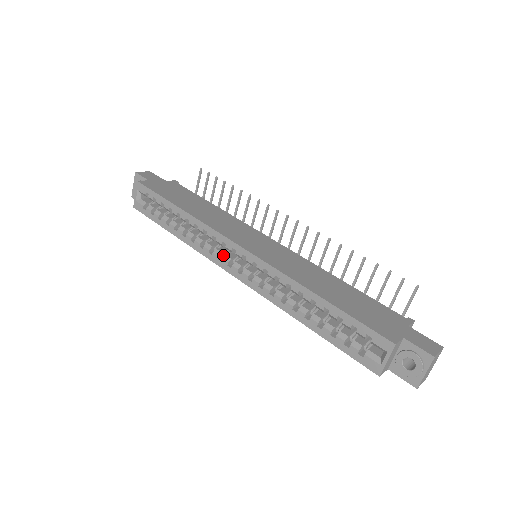
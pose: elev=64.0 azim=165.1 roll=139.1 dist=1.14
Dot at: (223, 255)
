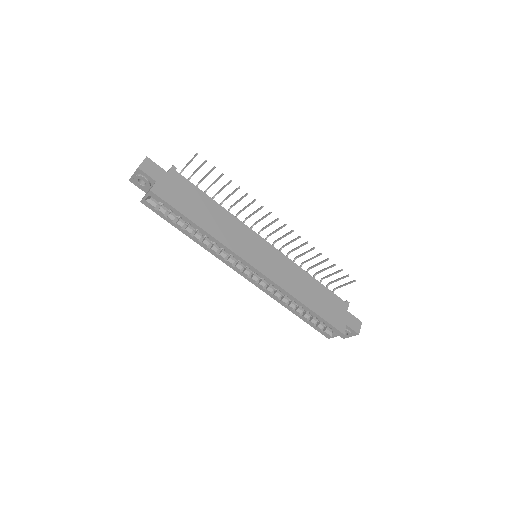
Dot at: (234, 260)
